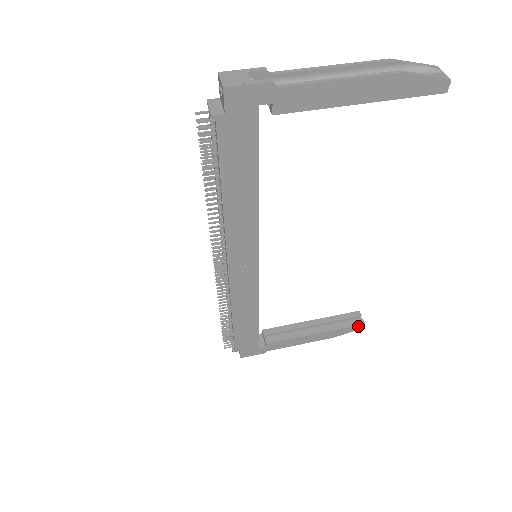
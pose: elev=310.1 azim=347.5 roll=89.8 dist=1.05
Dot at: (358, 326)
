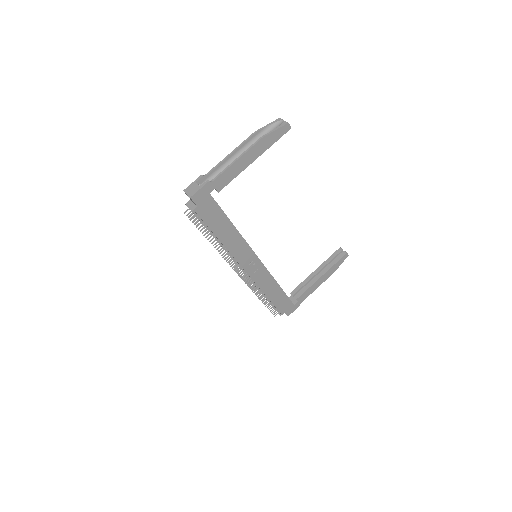
Dot at: (344, 257)
